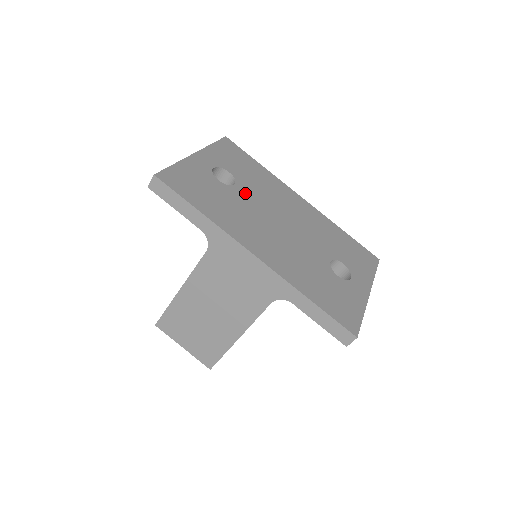
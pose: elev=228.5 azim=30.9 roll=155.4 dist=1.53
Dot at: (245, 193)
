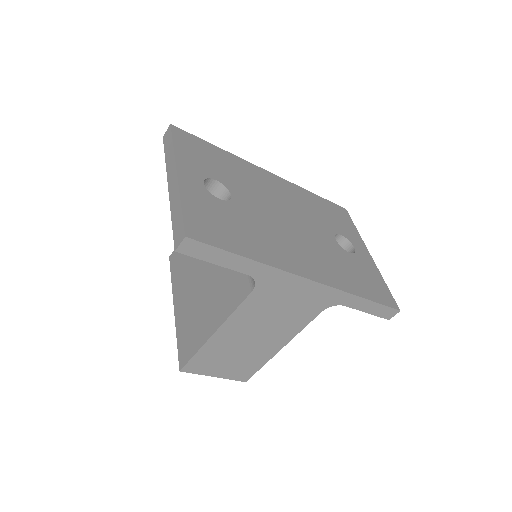
Dot at: (245, 201)
